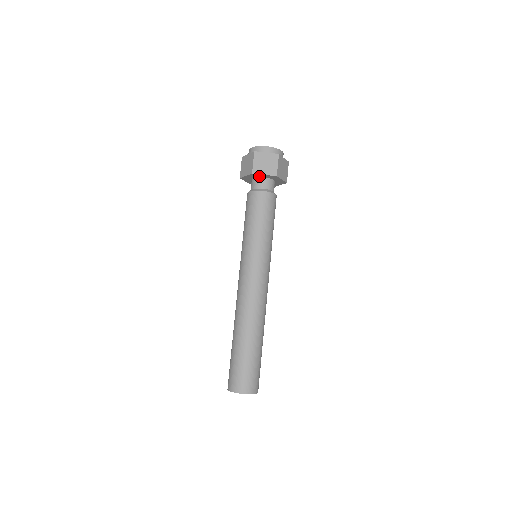
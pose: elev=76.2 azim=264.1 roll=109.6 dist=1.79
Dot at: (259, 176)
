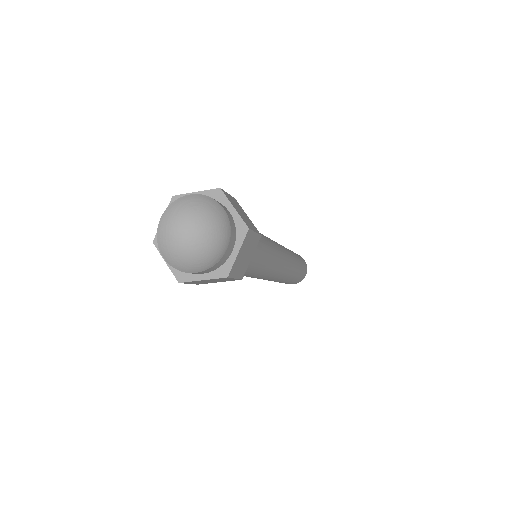
Dot at: occluded
